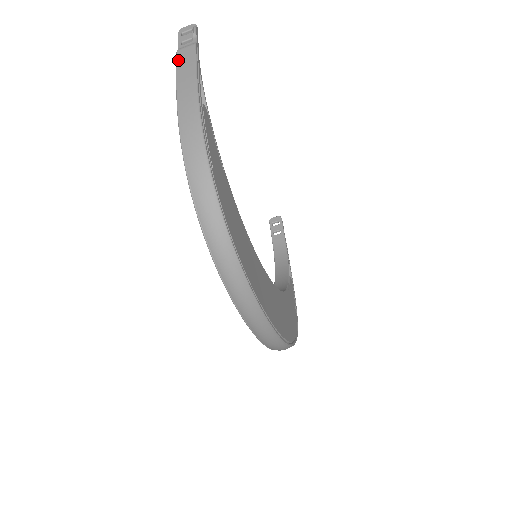
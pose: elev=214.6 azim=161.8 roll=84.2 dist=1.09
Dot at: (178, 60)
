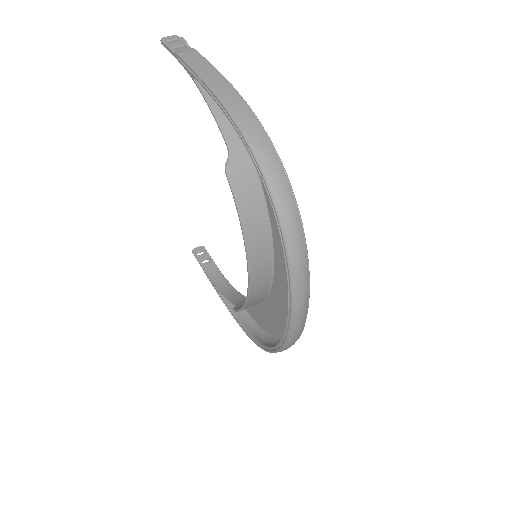
Dot at: (185, 59)
